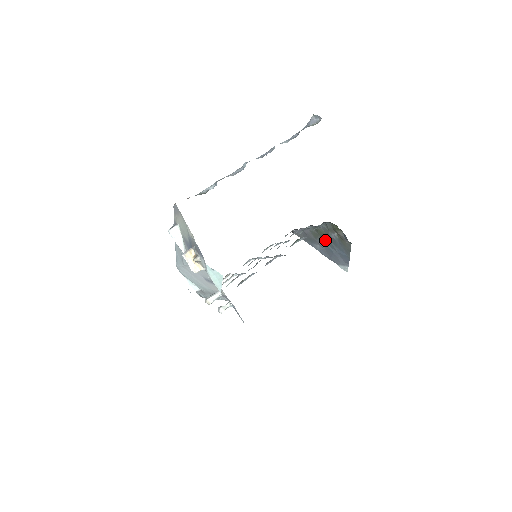
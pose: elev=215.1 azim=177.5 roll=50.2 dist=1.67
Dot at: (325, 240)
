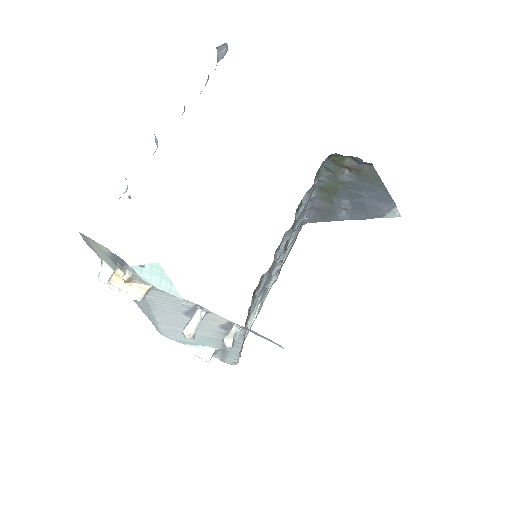
Dot at: (343, 195)
